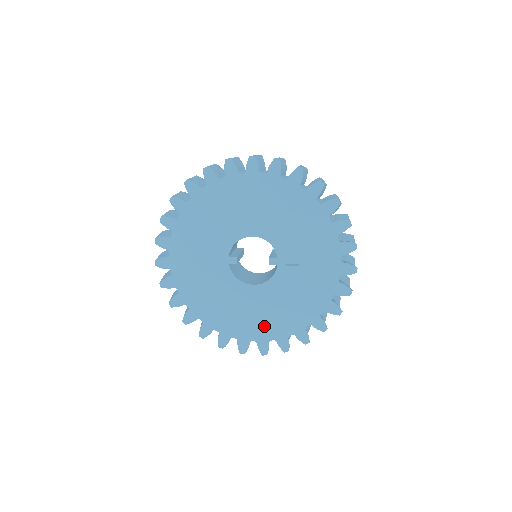
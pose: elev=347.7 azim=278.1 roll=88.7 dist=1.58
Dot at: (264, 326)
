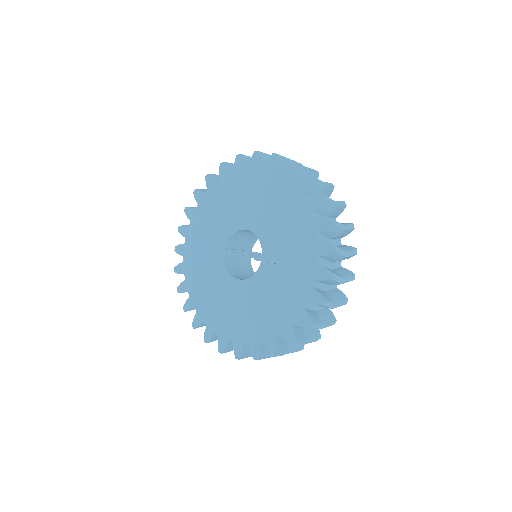
Dot at: (241, 326)
